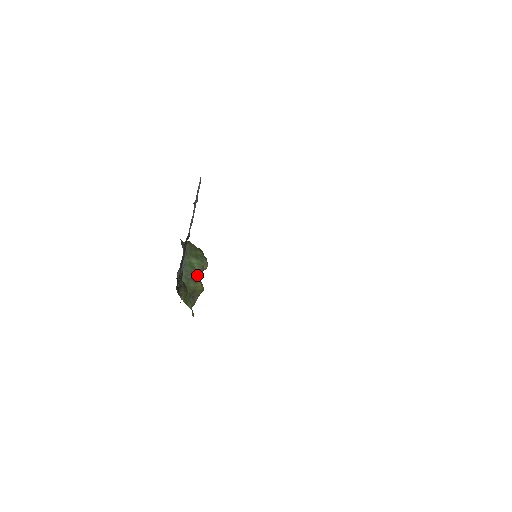
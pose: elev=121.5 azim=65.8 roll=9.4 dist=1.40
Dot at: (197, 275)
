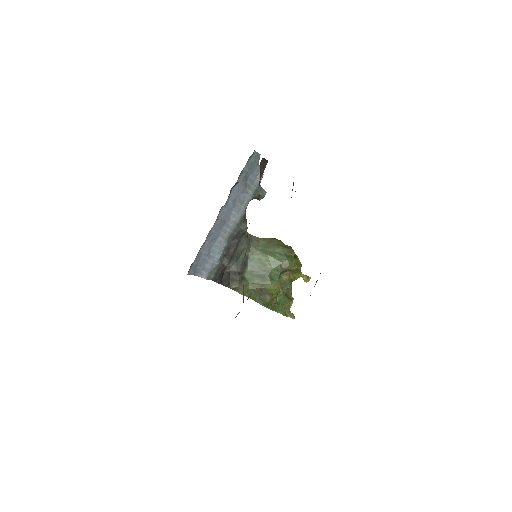
Dot at: (269, 273)
